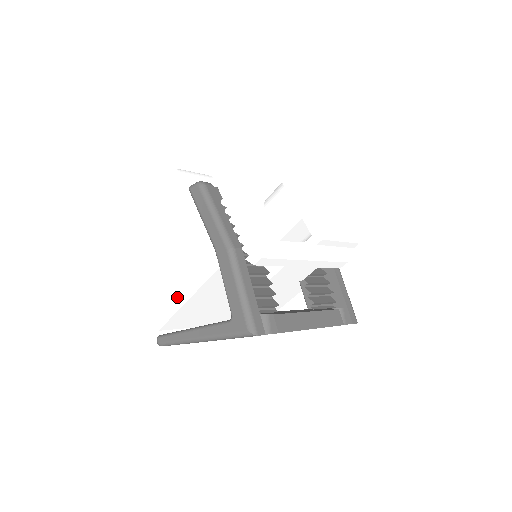
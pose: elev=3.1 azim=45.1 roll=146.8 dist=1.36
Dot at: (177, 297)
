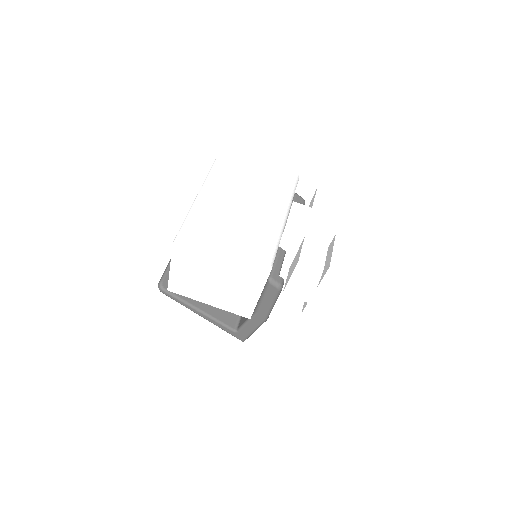
Dot at: (202, 298)
